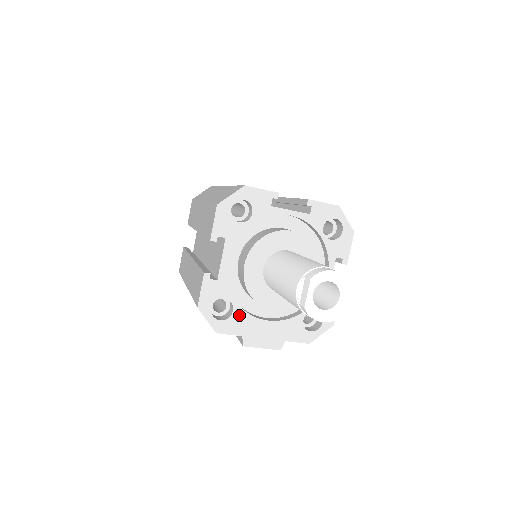
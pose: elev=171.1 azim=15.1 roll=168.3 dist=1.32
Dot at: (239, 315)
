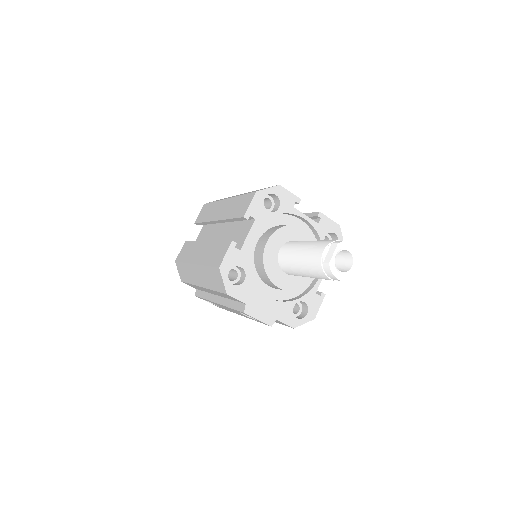
Dot at: (248, 285)
